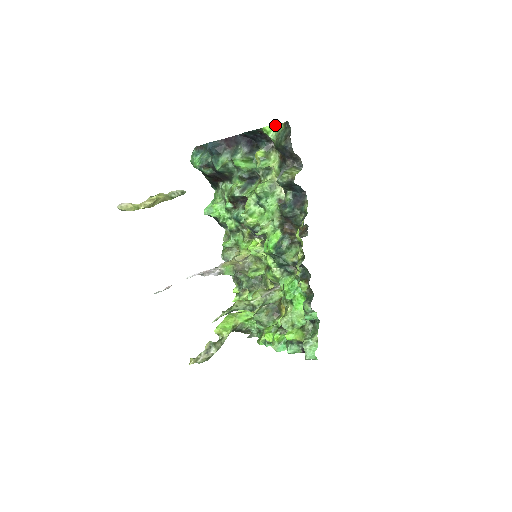
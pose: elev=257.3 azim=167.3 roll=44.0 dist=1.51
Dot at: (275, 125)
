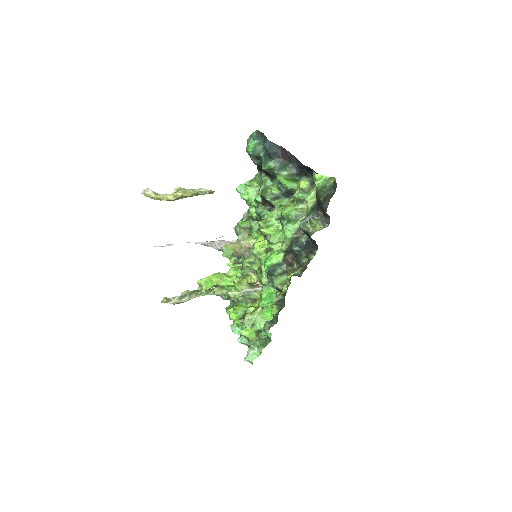
Dot at: (326, 177)
